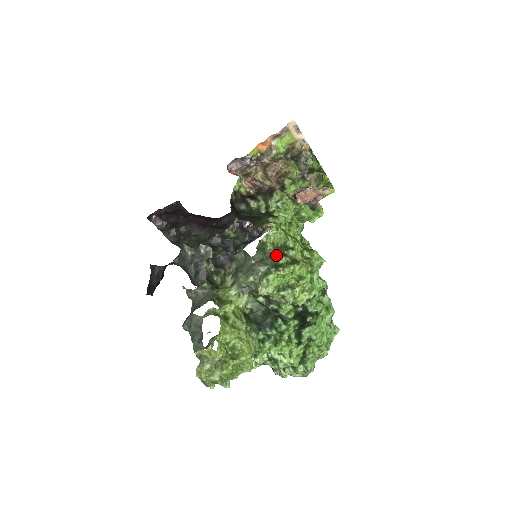
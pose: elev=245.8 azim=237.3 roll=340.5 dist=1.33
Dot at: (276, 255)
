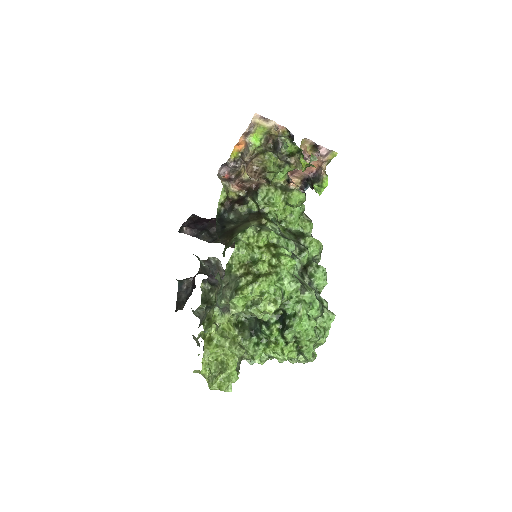
Dot at: (239, 276)
